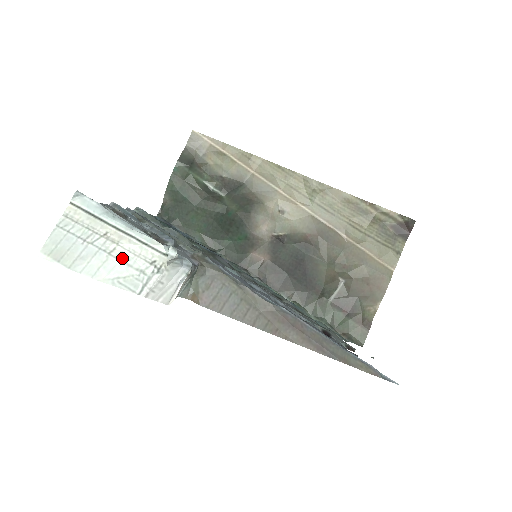
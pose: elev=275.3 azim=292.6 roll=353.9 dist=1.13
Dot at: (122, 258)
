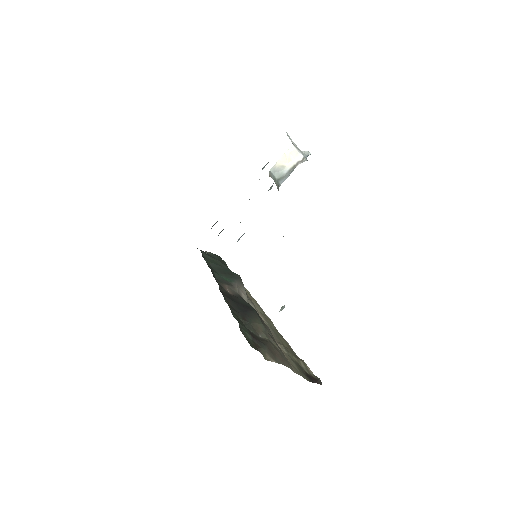
Dot at: occluded
